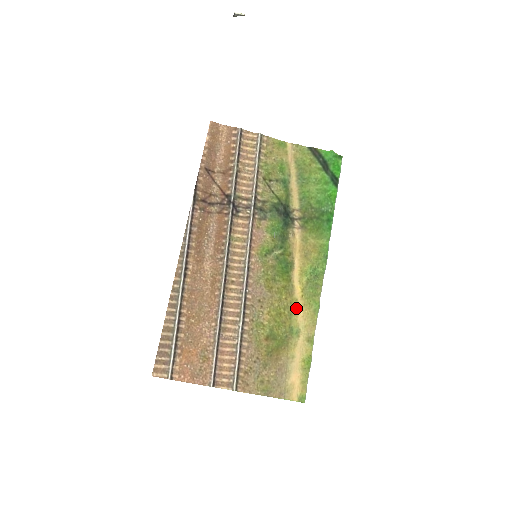
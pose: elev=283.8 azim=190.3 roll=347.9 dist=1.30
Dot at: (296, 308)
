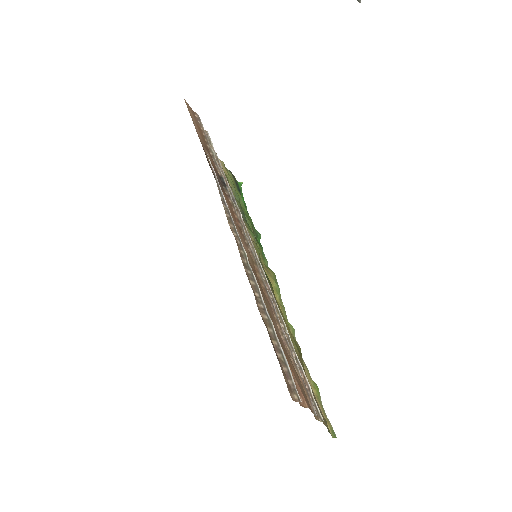
Dot at: occluded
